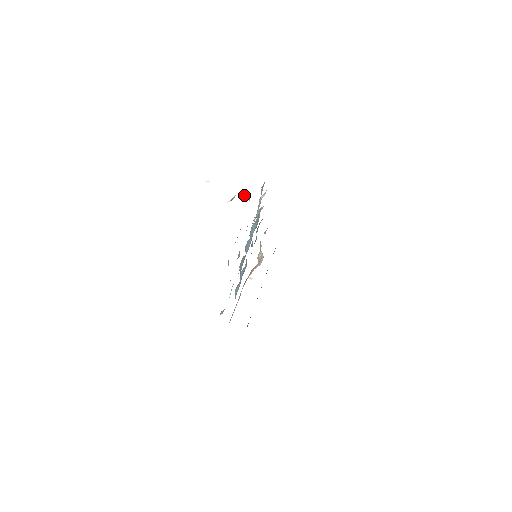
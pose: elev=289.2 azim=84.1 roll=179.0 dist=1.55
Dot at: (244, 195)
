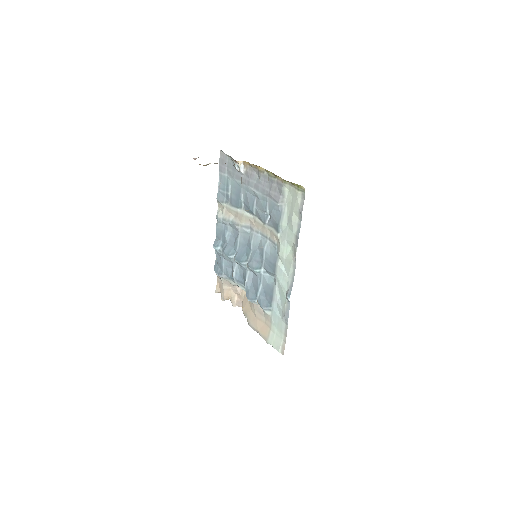
Dot at: (240, 163)
